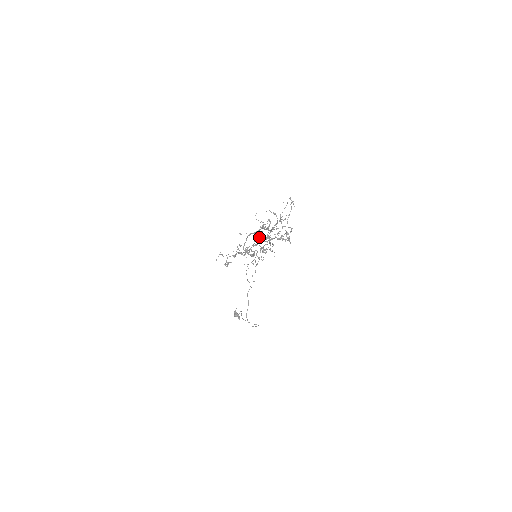
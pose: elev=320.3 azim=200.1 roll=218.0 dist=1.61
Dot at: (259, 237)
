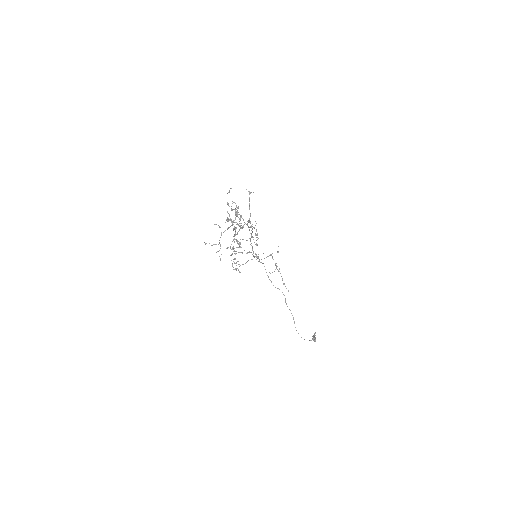
Dot at: (257, 239)
